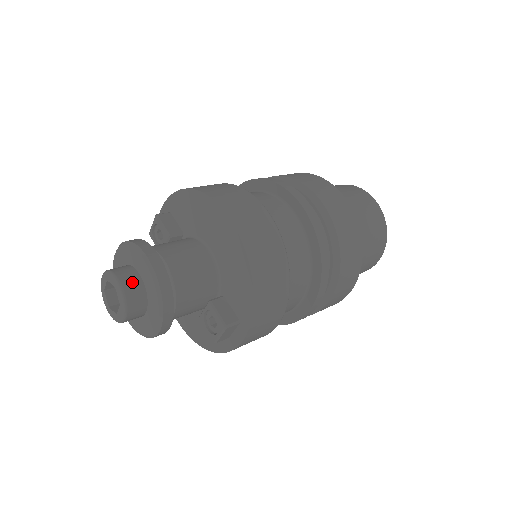
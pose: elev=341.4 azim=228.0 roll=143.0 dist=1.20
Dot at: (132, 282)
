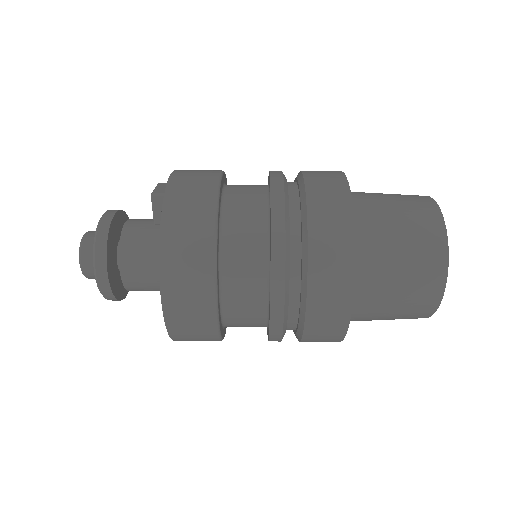
Dot at: (92, 270)
